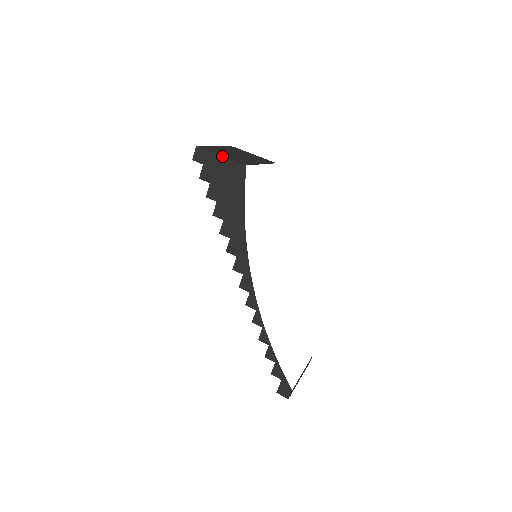
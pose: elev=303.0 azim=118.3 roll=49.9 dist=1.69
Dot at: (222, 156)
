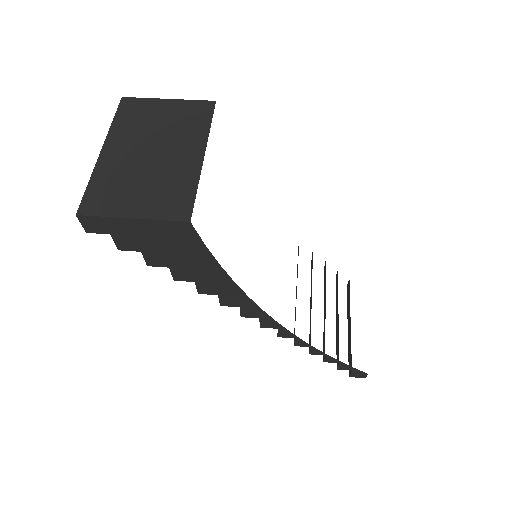
Dot at: (135, 219)
